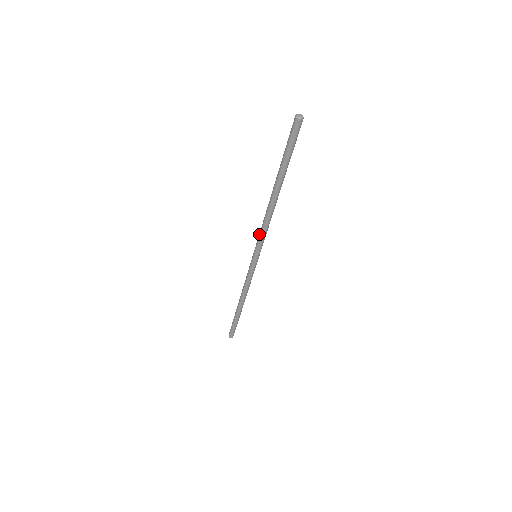
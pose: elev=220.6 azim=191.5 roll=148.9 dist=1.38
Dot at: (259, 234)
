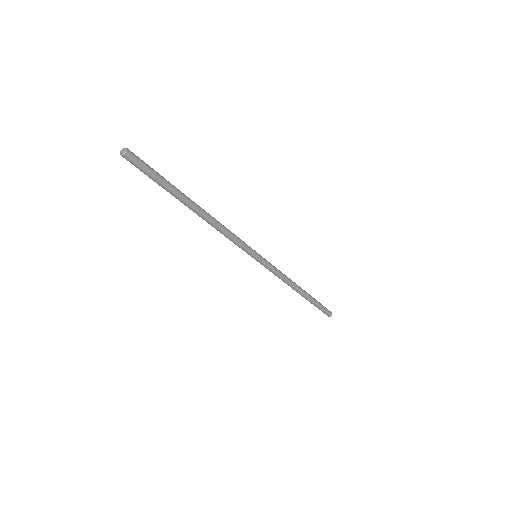
Dot at: (232, 241)
